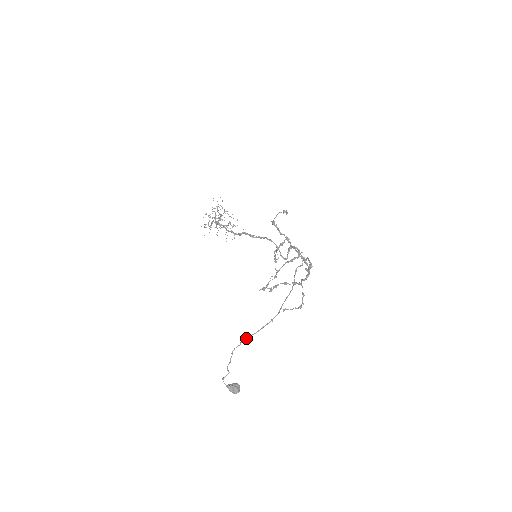
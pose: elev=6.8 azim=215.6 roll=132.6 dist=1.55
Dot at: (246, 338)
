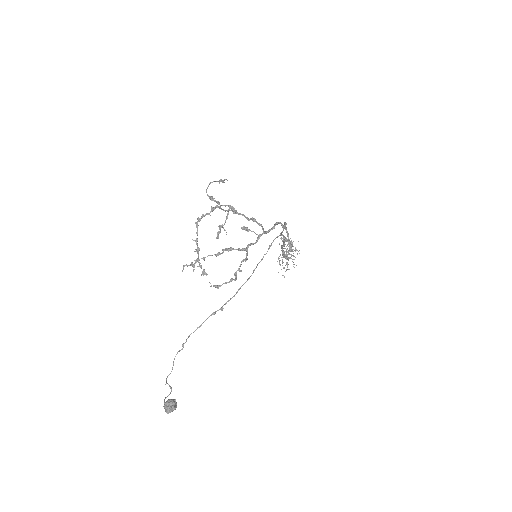
Dot at: (187, 338)
